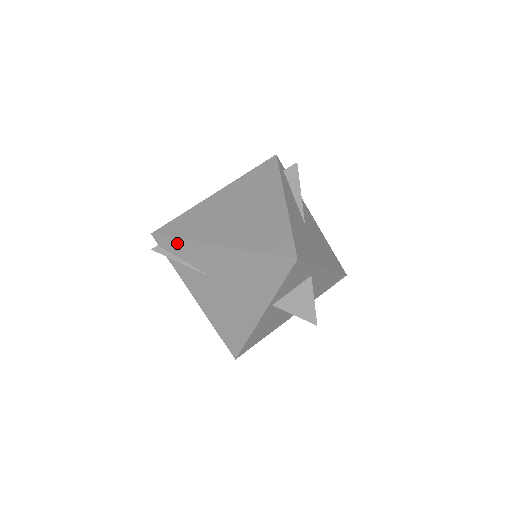
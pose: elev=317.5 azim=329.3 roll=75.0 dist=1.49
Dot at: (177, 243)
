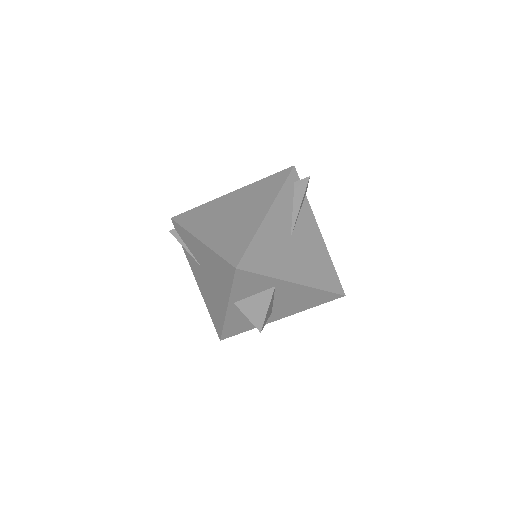
Dot at: (182, 230)
